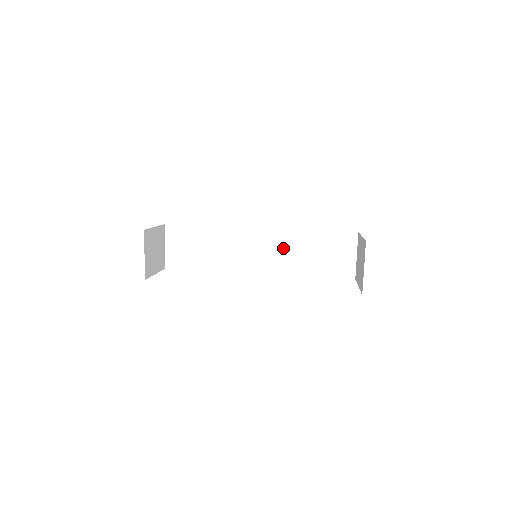
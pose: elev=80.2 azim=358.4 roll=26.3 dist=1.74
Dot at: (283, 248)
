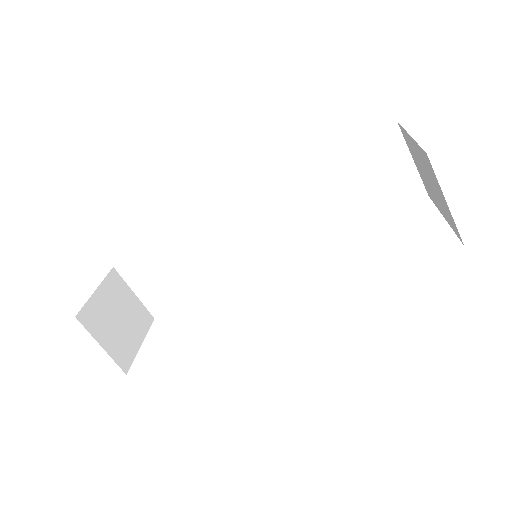
Dot at: (291, 211)
